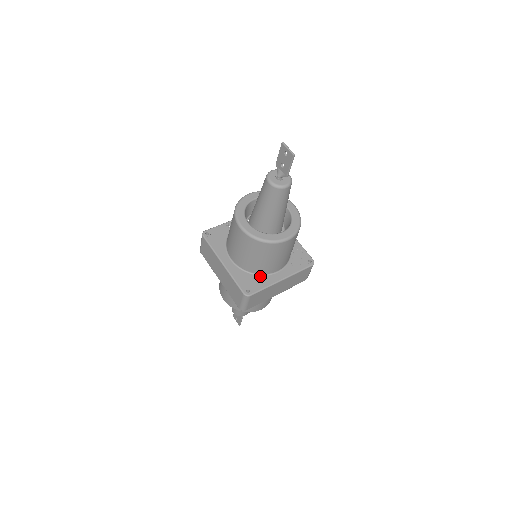
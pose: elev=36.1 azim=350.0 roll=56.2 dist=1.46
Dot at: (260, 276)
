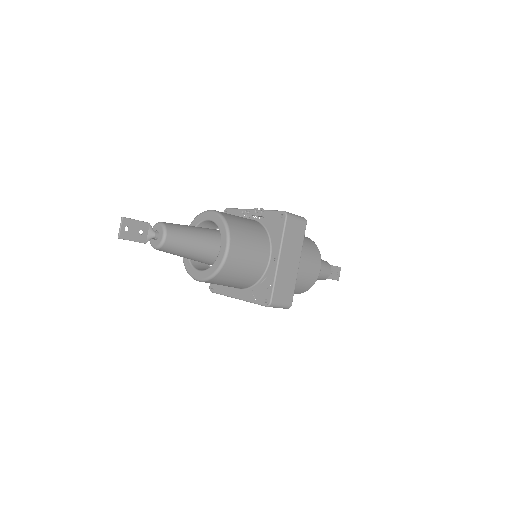
Dot at: occluded
